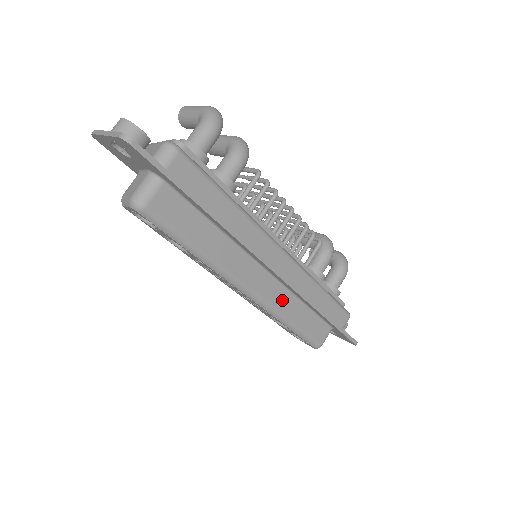
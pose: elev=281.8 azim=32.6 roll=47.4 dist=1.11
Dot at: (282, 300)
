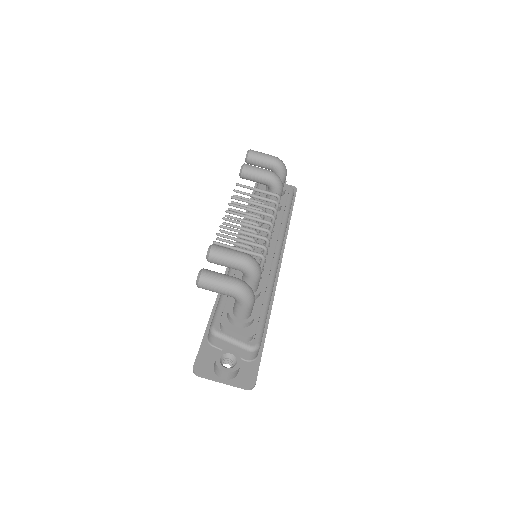
Dot at: occluded
